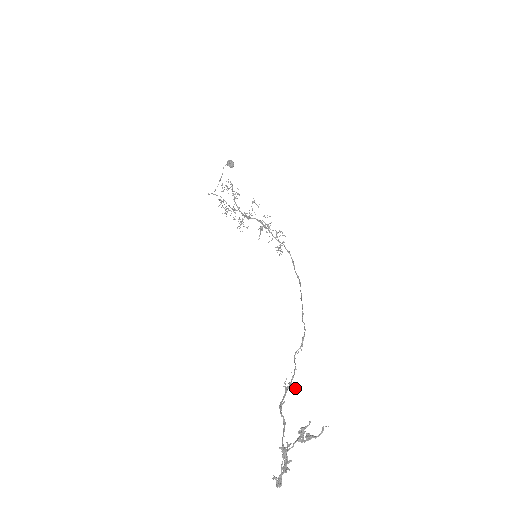
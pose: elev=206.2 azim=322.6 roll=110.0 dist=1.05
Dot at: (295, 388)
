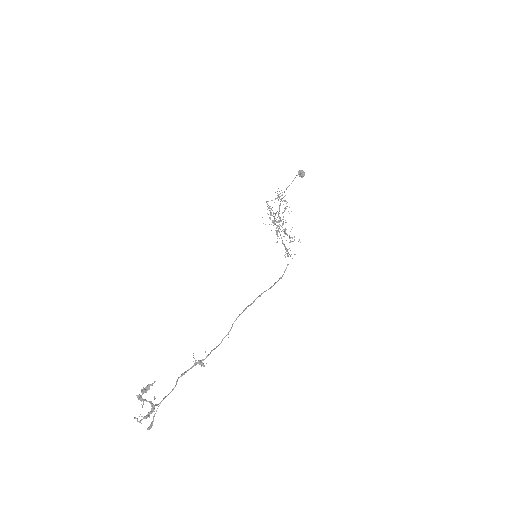
Dot at: (204, 365)
